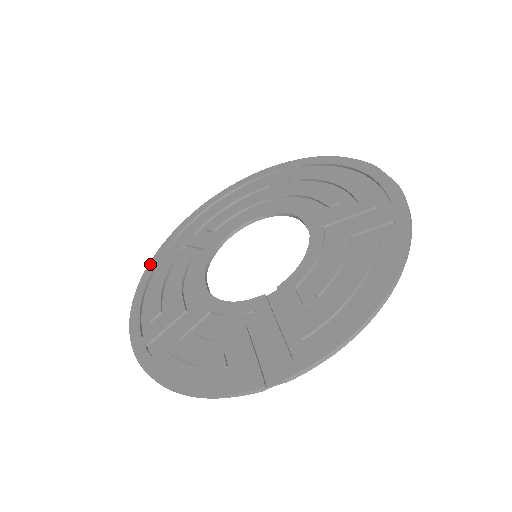
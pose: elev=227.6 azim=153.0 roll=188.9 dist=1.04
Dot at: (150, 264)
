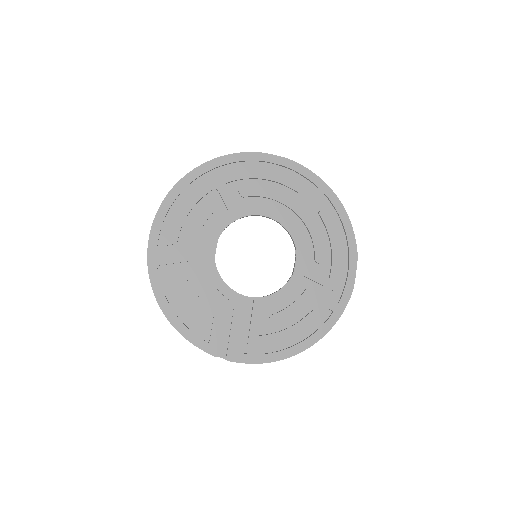
Dot at: (183, 180)
